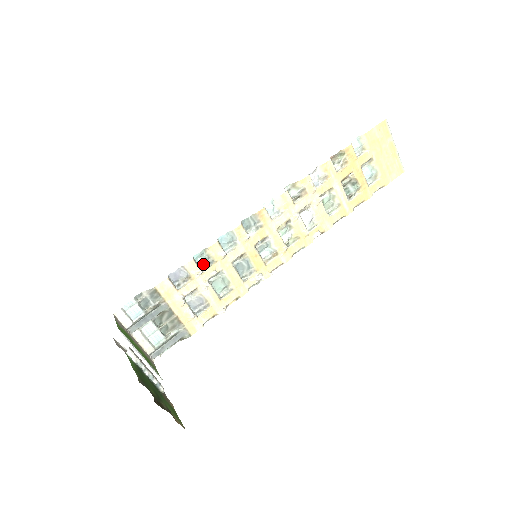
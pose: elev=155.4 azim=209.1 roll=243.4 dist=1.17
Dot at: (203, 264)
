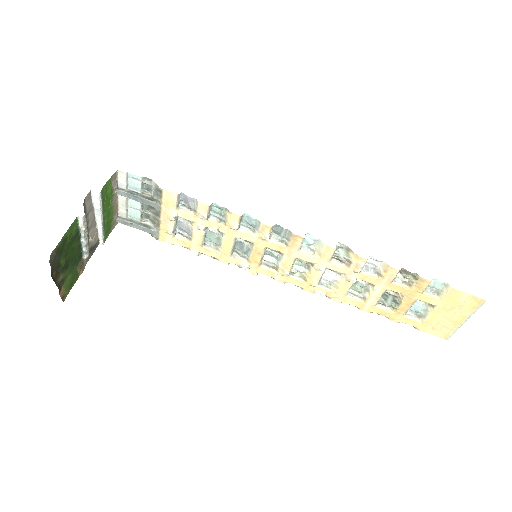
Dot at: (215, 214)
